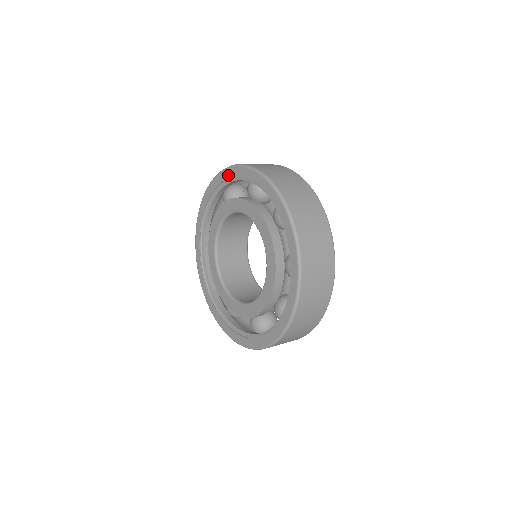
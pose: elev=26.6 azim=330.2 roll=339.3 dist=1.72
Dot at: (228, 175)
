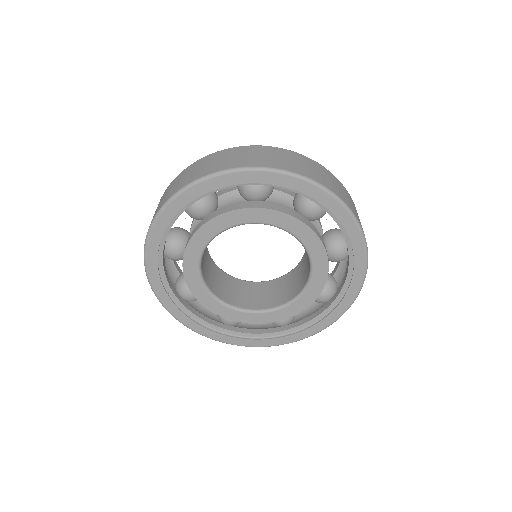
Dot at: (295, 186)
